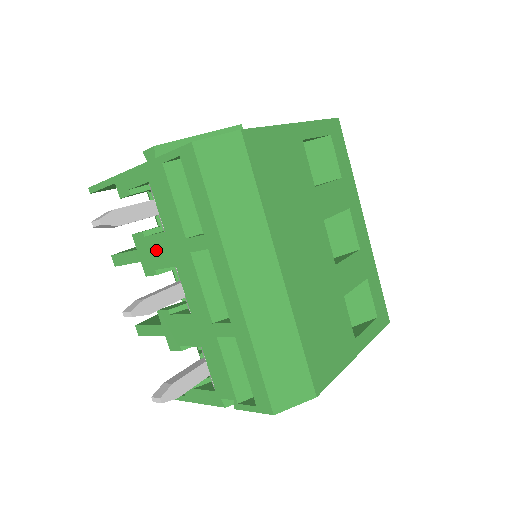
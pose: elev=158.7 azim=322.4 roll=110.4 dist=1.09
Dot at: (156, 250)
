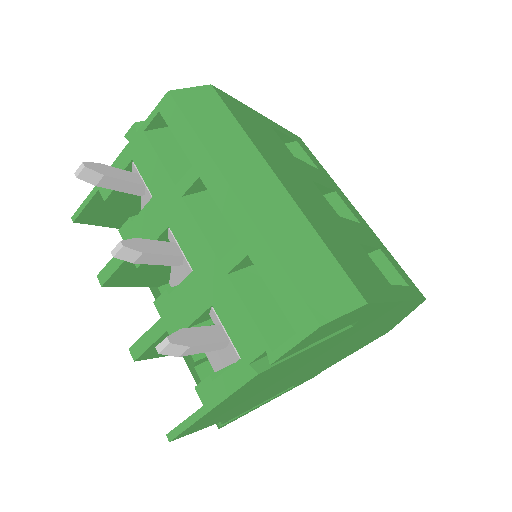
Dot at: (145, 226)
